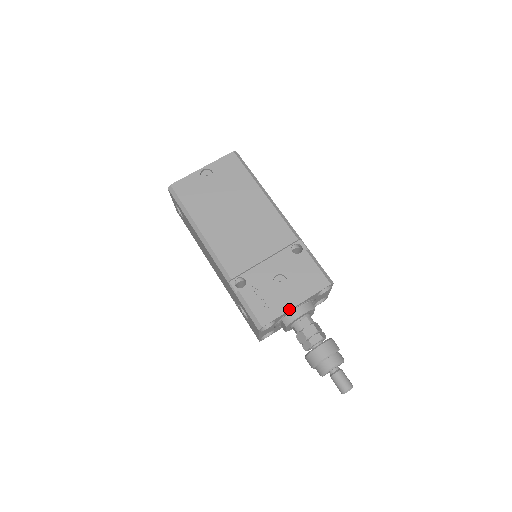
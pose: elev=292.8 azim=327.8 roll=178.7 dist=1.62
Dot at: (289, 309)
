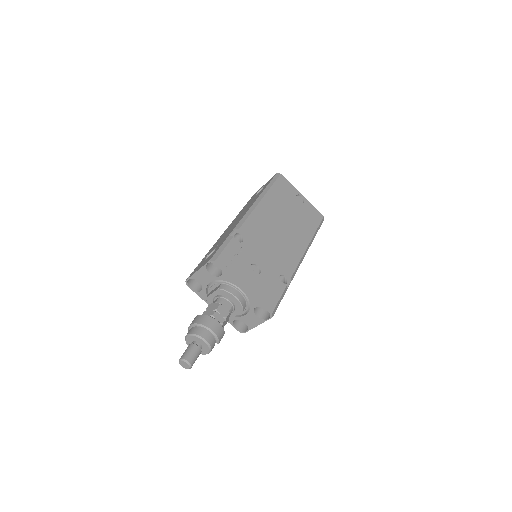
Dot at: (238, 281)
